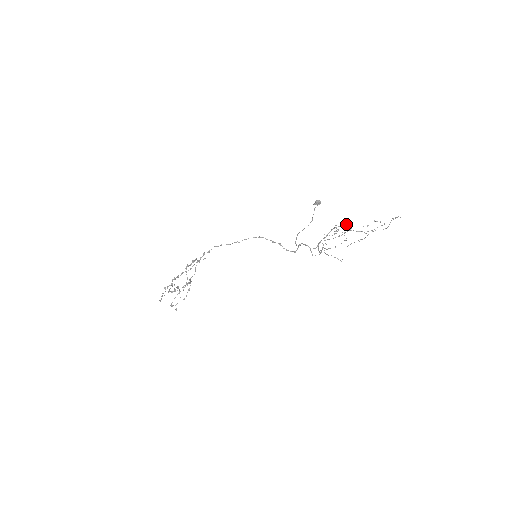
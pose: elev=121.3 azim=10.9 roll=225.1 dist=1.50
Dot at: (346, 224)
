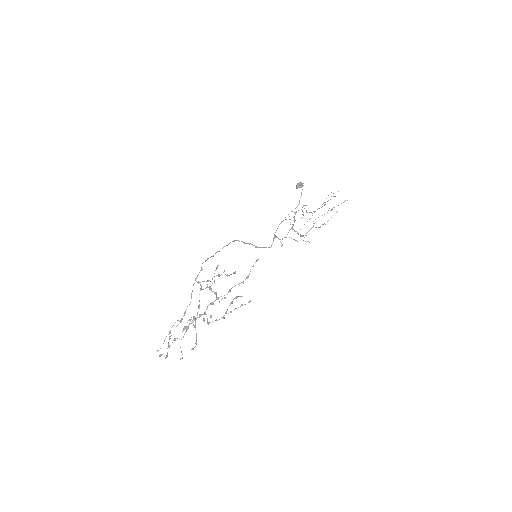
Dot at: (302, 207)
